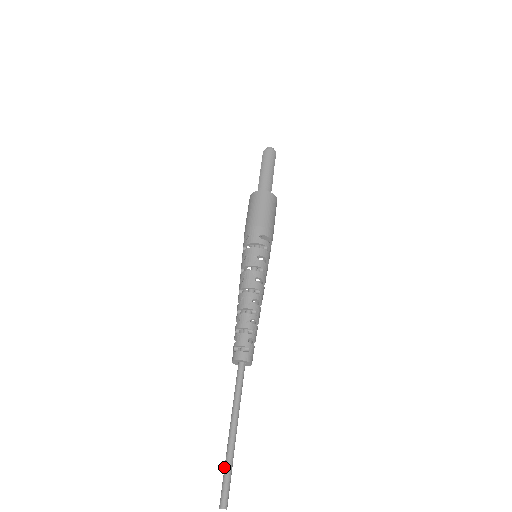
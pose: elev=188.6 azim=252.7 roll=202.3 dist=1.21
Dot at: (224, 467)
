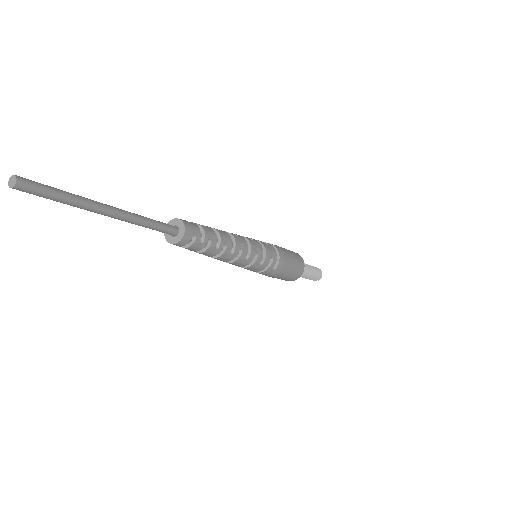
Dot at: (62, 197)
